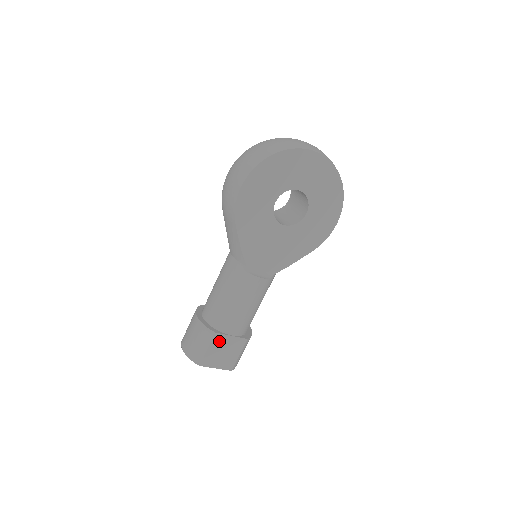
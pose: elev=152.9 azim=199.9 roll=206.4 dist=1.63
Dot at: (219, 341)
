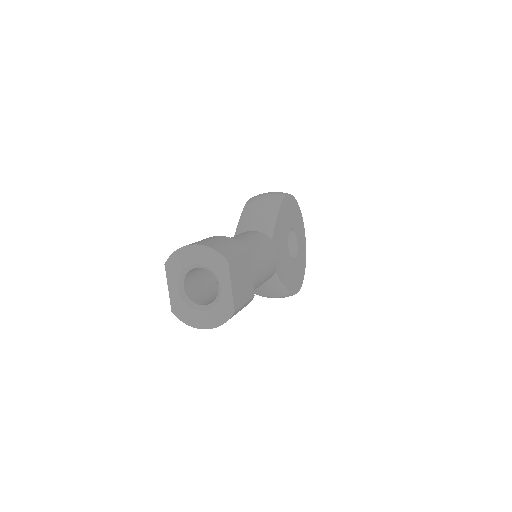
Dot at: (246, 263)
